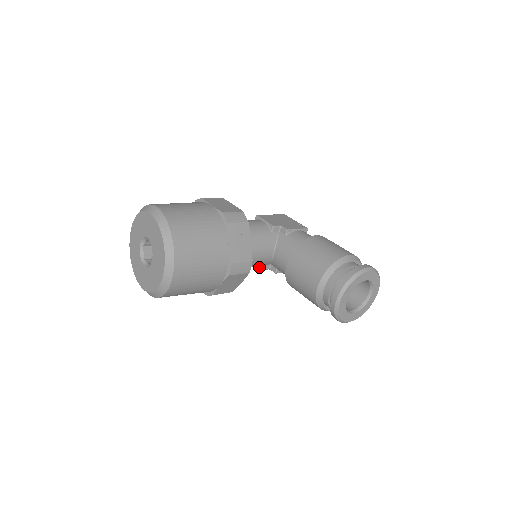
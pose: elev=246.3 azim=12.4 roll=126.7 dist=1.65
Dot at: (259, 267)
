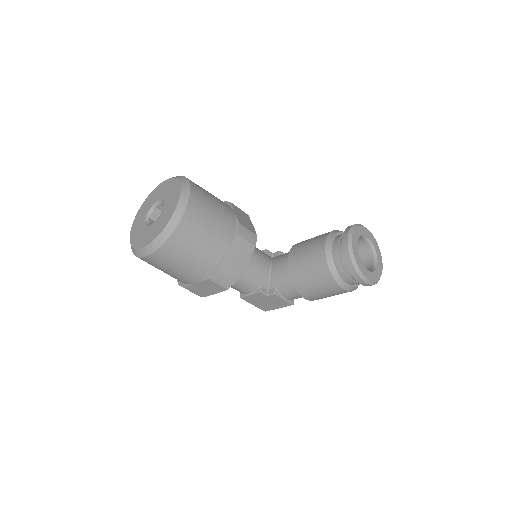
Dot at: (256, 292)
